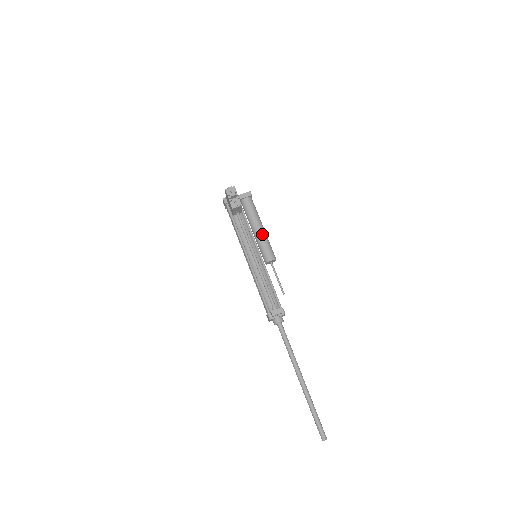
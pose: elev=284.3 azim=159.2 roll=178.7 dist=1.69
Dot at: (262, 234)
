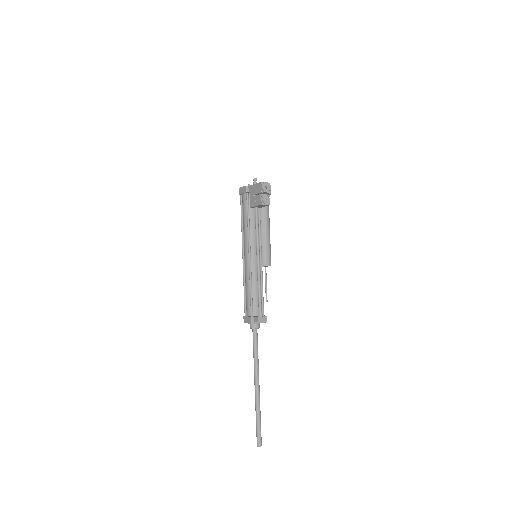
Dot at: (268, 237)
